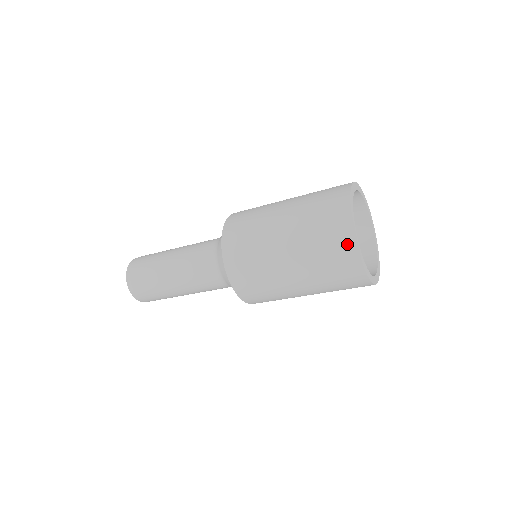
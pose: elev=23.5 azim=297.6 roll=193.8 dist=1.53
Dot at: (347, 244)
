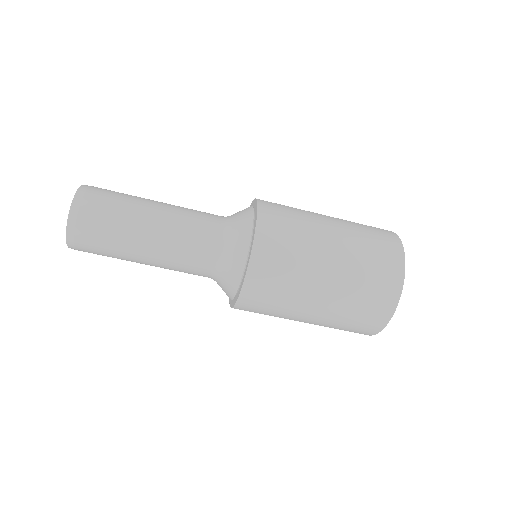
Dot at: (381, 320)
